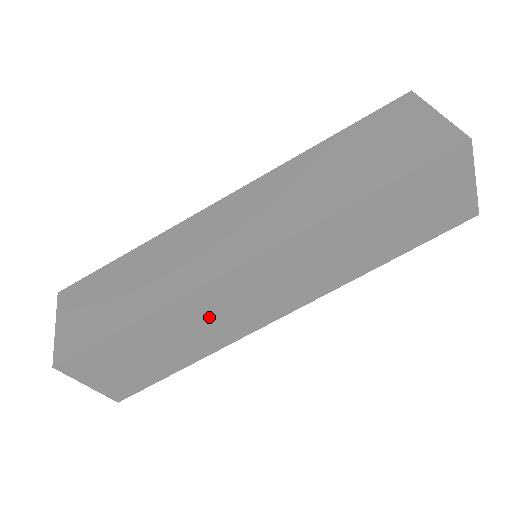
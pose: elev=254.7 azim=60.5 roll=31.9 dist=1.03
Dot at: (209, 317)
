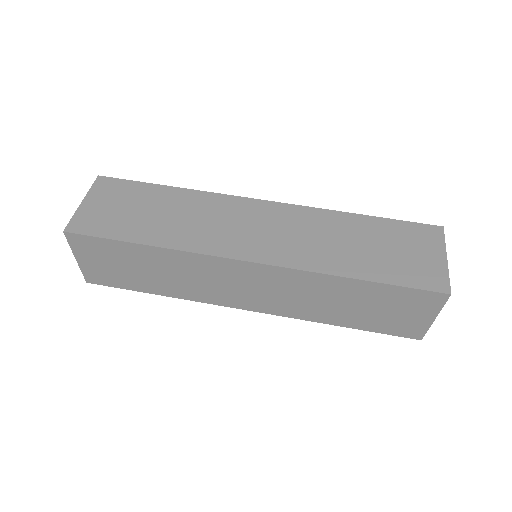
Dot at: (195, 276)
